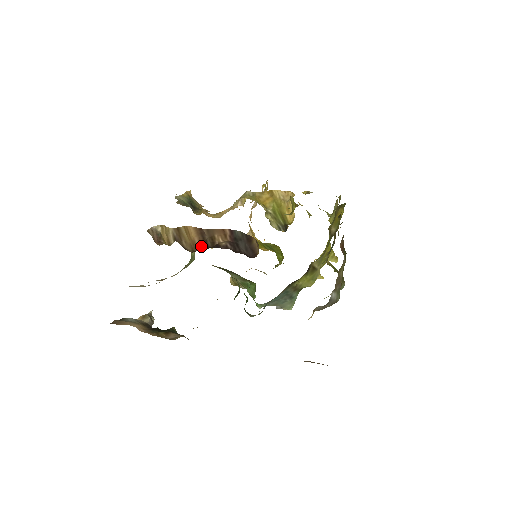
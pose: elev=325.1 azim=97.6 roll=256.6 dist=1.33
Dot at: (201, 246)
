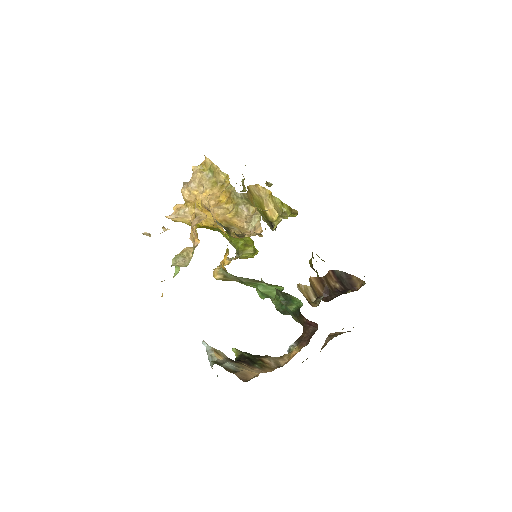
Dot at: (326, 293)
